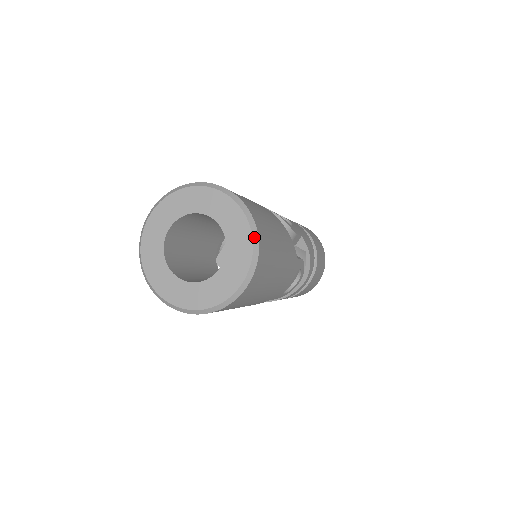
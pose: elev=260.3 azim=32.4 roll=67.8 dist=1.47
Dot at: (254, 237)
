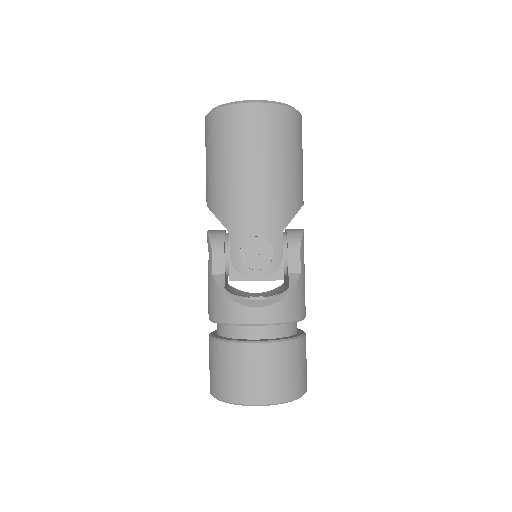
Dot at: (287, 105)
